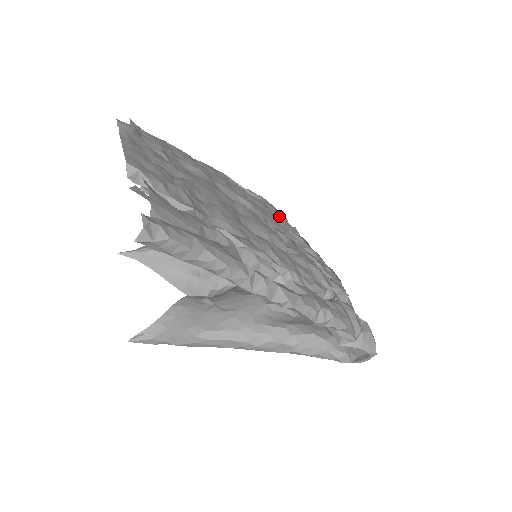
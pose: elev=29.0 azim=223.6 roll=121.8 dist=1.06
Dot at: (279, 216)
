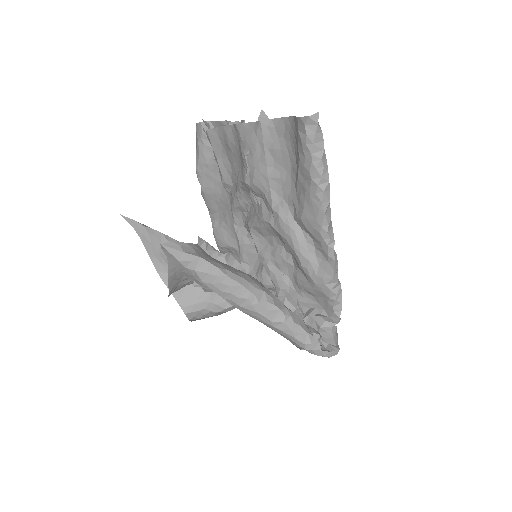
Dot at: occluded
